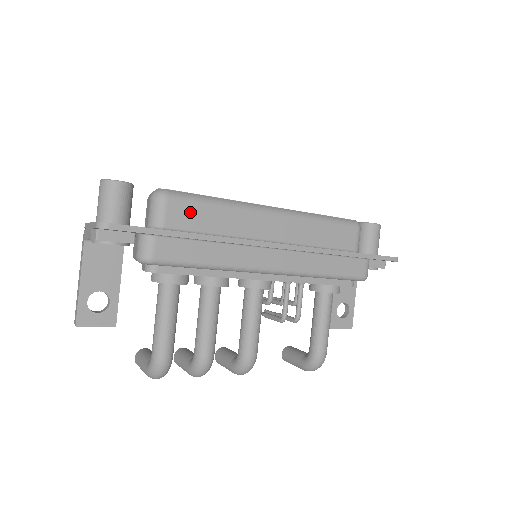
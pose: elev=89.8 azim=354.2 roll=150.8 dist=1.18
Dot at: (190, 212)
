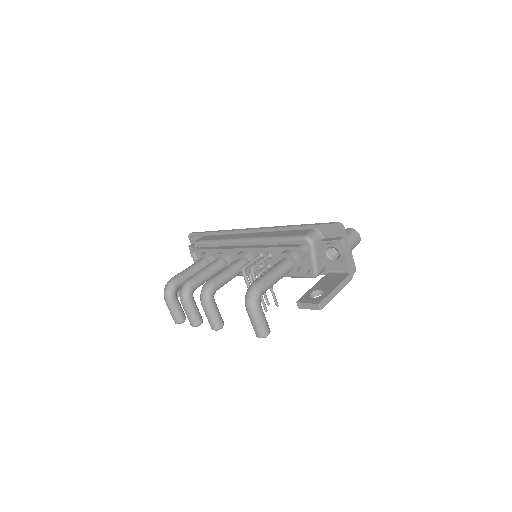
Dot at: occluded
